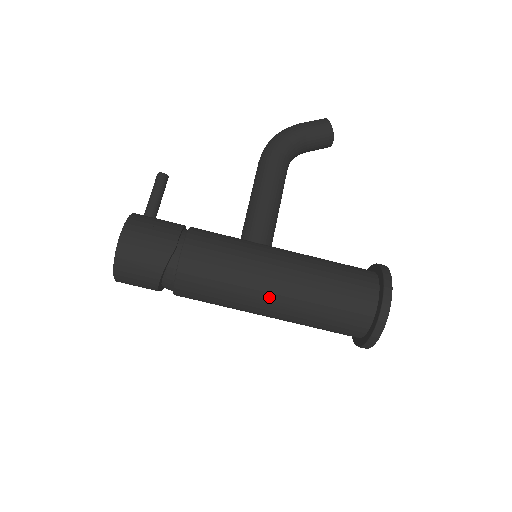
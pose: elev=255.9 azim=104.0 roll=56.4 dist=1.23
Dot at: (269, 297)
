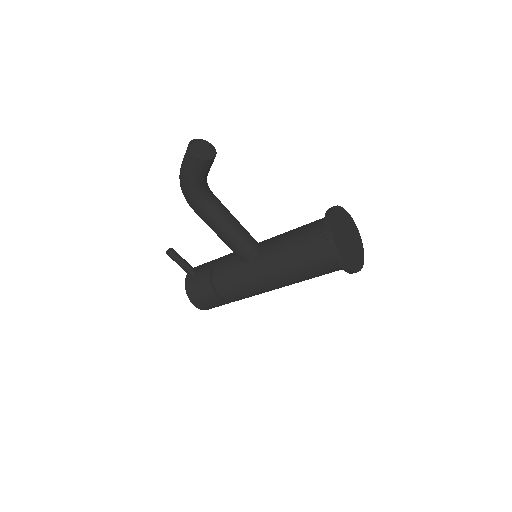
Dot at: occluded
